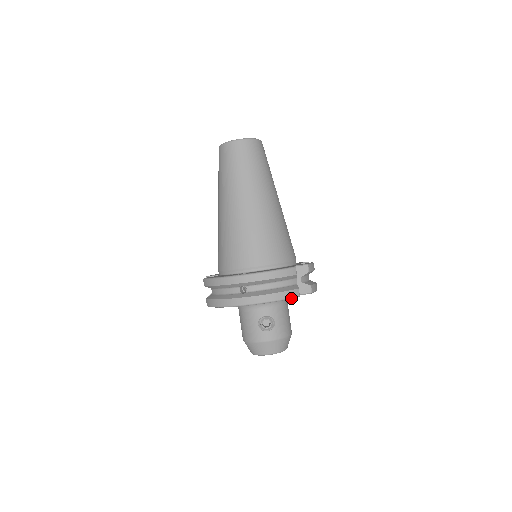
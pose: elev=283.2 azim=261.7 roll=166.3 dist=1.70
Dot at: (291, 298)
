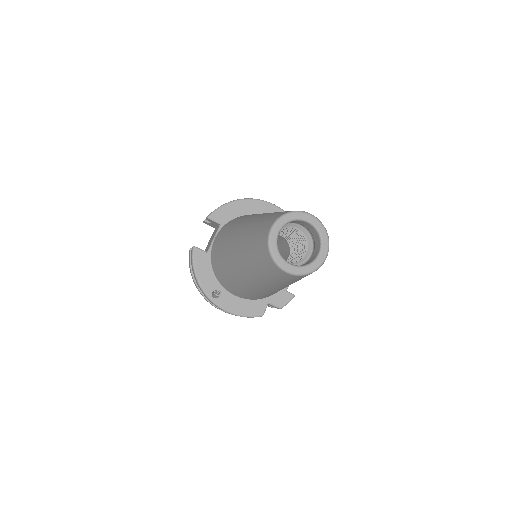
Dot at: occluded
